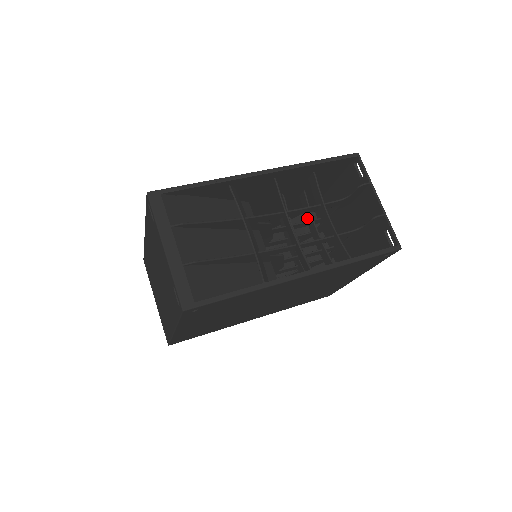
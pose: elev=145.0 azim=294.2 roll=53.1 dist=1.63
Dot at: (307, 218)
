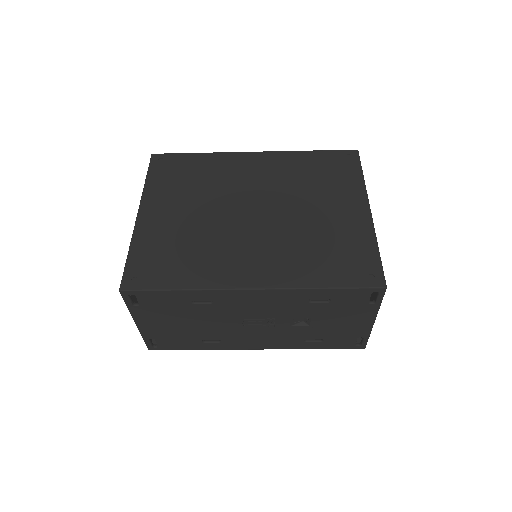
Dot at: occluded
